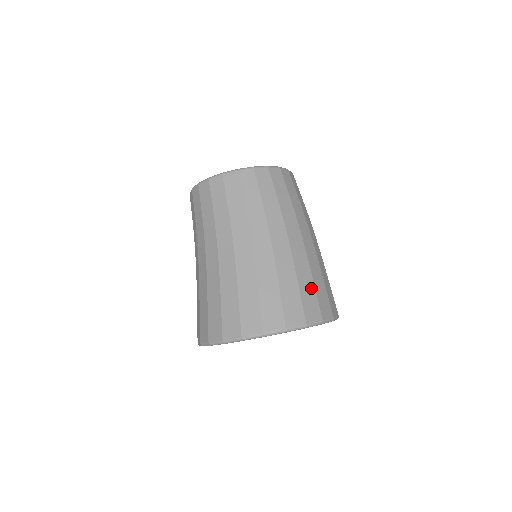
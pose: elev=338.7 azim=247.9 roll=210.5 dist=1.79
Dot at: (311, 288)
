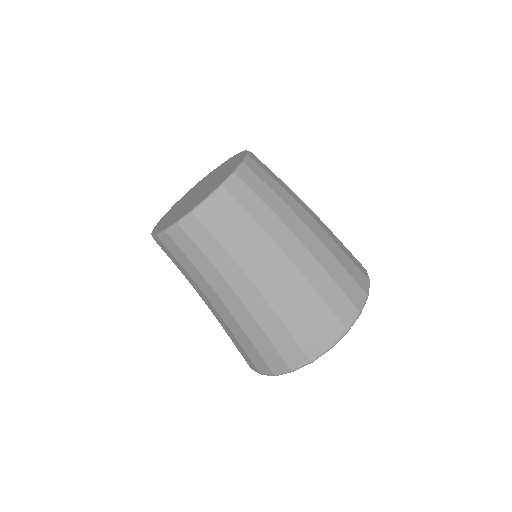
Dot at: (343, 273)
